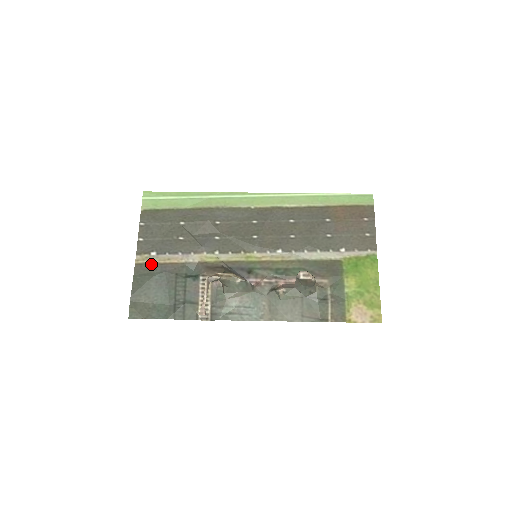
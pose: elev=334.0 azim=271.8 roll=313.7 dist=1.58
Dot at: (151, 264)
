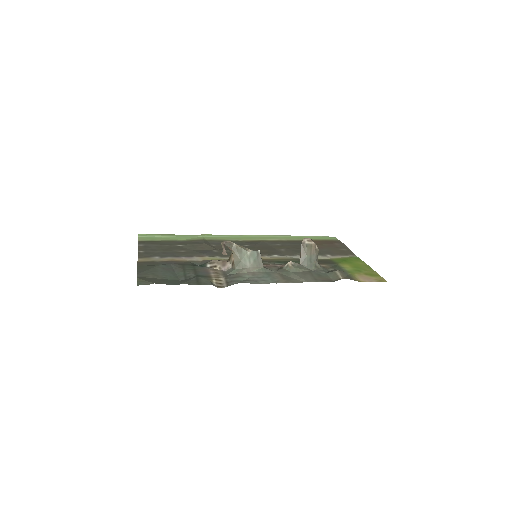
Dot at: (155, 261)
